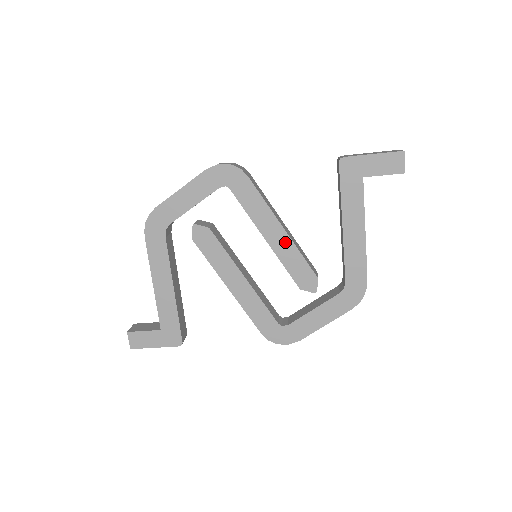
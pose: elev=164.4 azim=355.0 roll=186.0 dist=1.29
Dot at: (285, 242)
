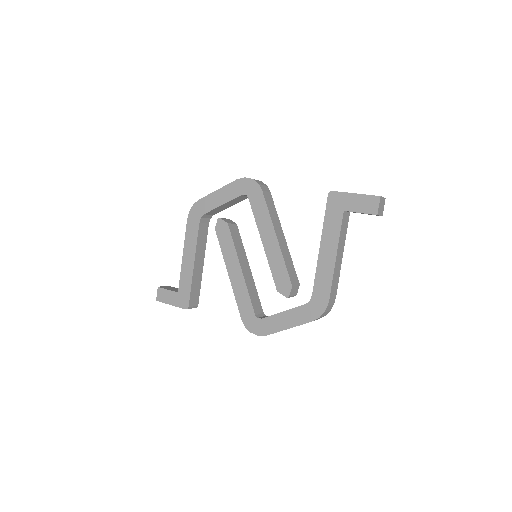
Dot at: (275, 249)
